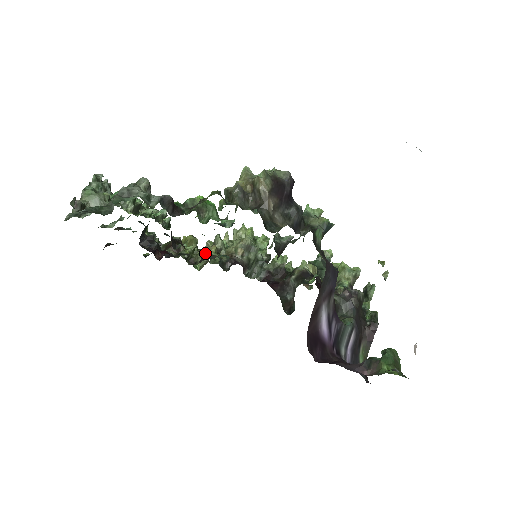
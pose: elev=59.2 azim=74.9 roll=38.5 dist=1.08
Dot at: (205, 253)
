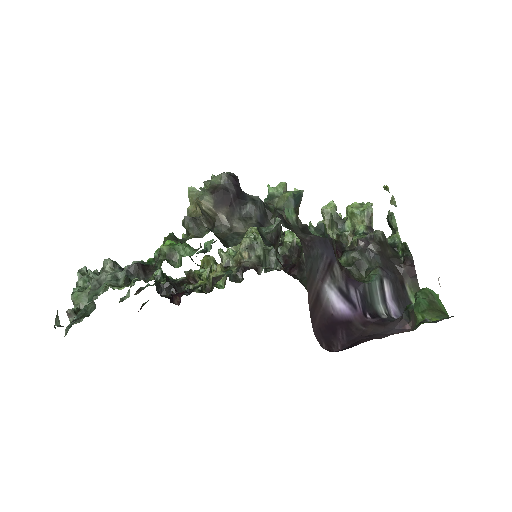
Dot at: (212, 278)
